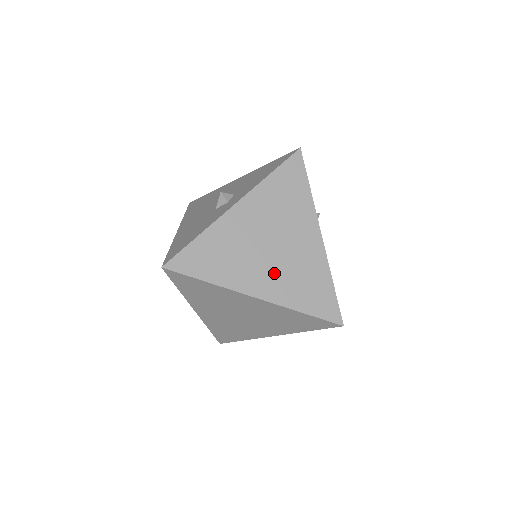
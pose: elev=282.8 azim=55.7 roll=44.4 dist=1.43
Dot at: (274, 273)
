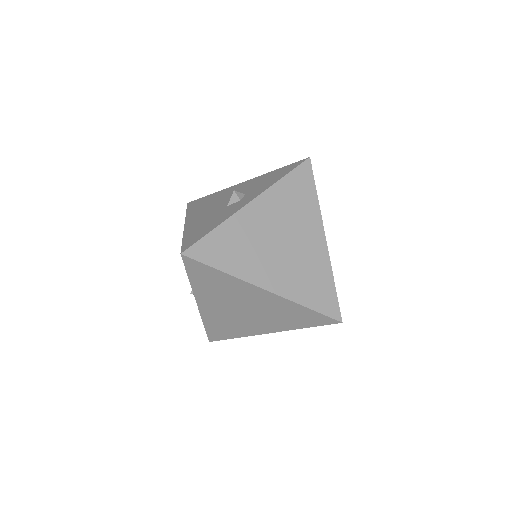
Dot at: (283, 268)
